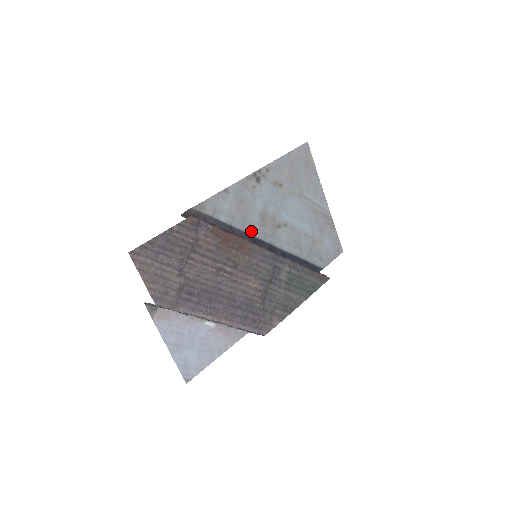
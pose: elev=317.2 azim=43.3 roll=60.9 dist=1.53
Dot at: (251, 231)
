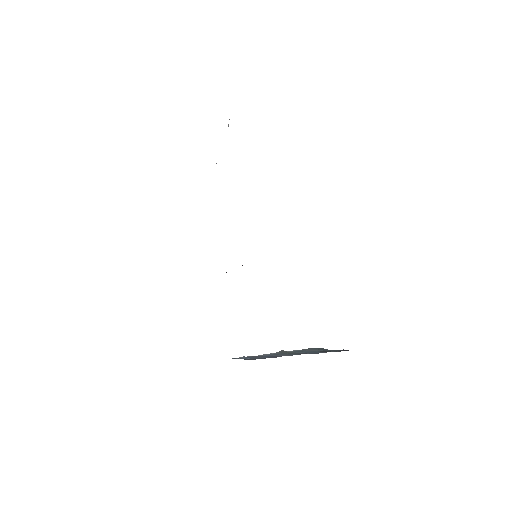
Dot at: occluded
